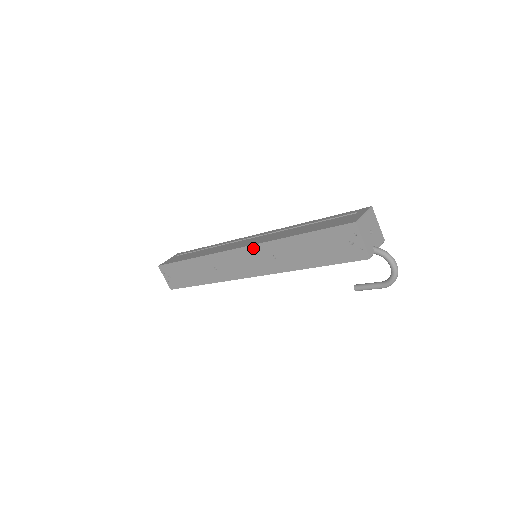
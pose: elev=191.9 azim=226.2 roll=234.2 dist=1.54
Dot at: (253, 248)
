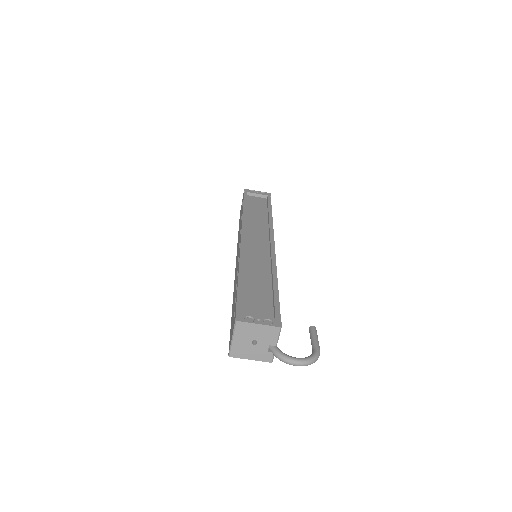
Dot at: occluded
